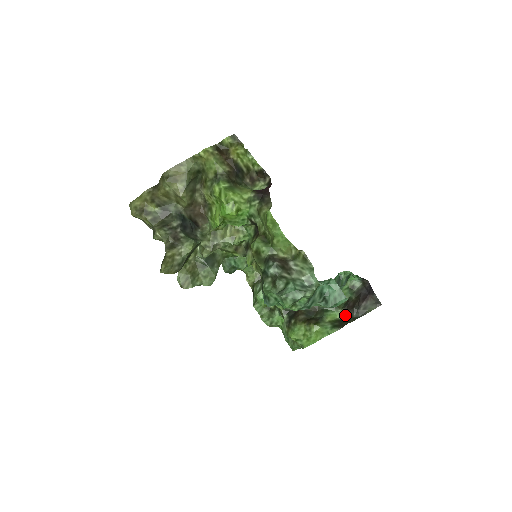
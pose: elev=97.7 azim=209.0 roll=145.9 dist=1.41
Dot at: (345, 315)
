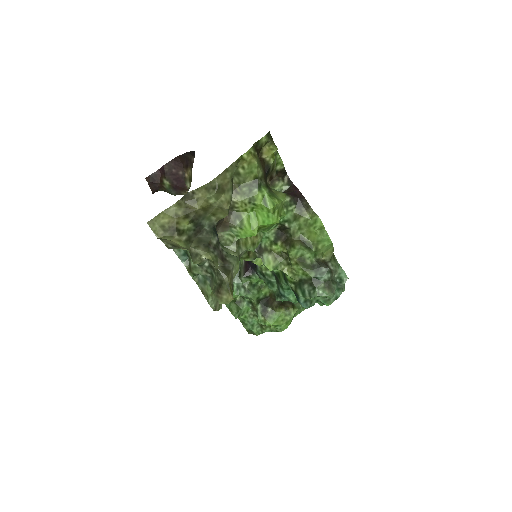
Dot at: occluded
